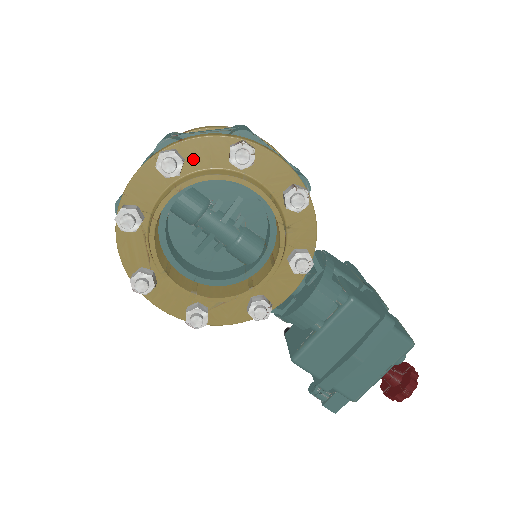
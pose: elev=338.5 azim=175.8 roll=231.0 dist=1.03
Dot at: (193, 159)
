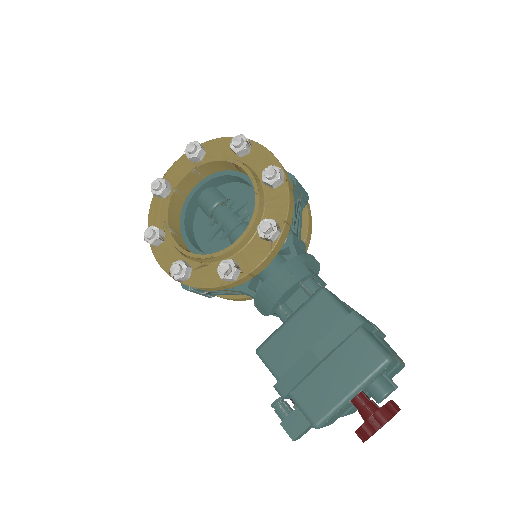
Dot at: (212, 152)
